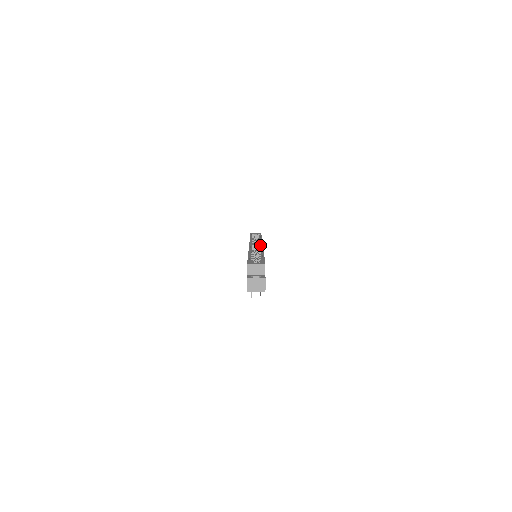
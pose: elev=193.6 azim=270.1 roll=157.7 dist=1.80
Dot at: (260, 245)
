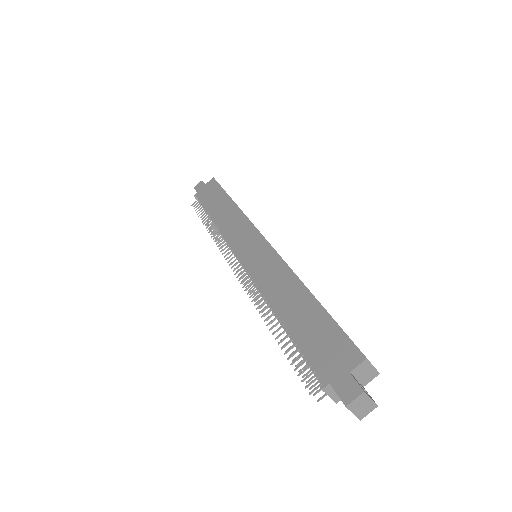
Dot at: occluded
